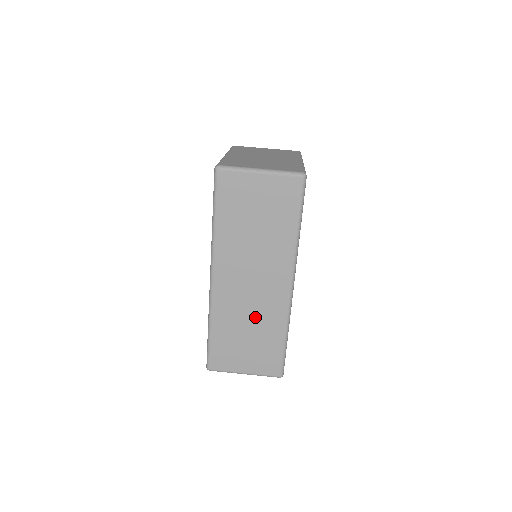
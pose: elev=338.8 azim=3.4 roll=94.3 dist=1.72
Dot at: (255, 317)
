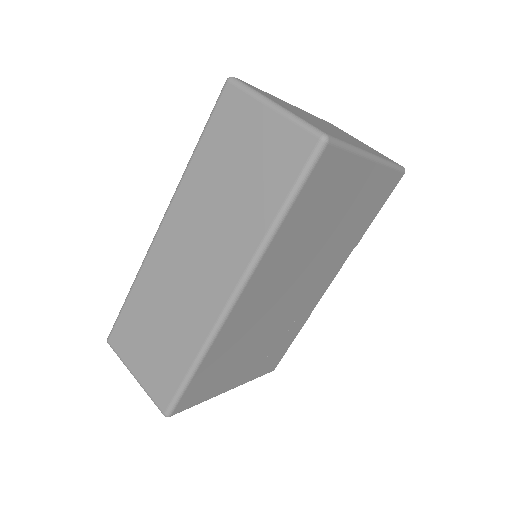
Dot at: (176, 310)
